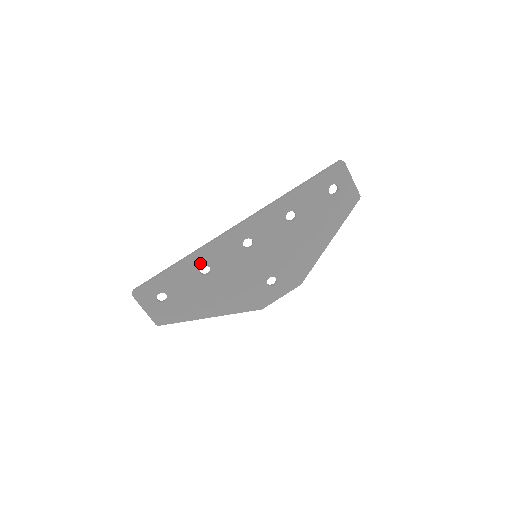
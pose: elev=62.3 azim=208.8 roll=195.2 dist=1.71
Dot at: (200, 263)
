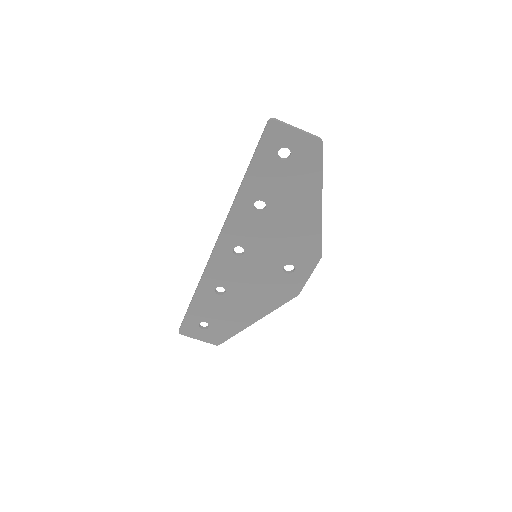
Dot at: (211, 288)
